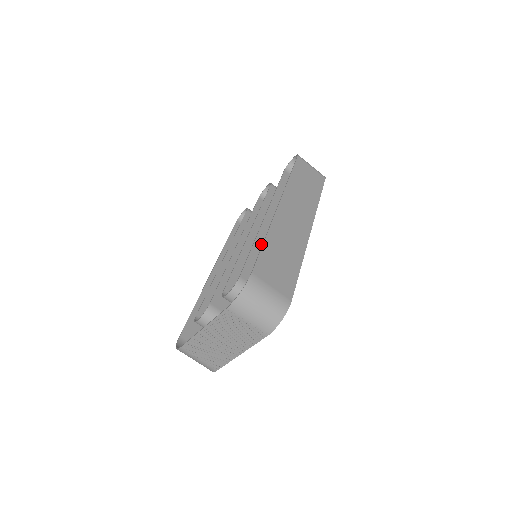
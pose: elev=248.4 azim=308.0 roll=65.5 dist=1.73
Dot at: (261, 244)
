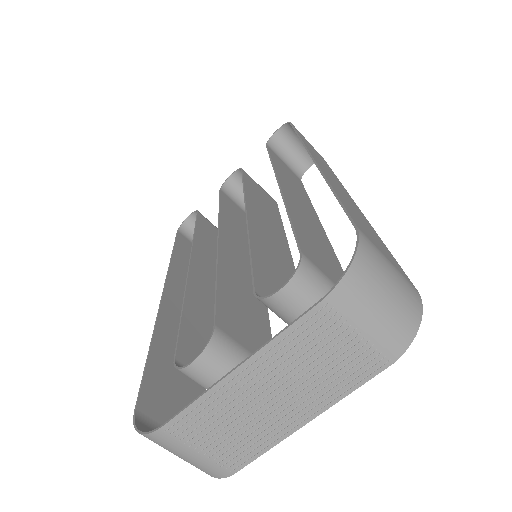
Dot at: (296, 215)
